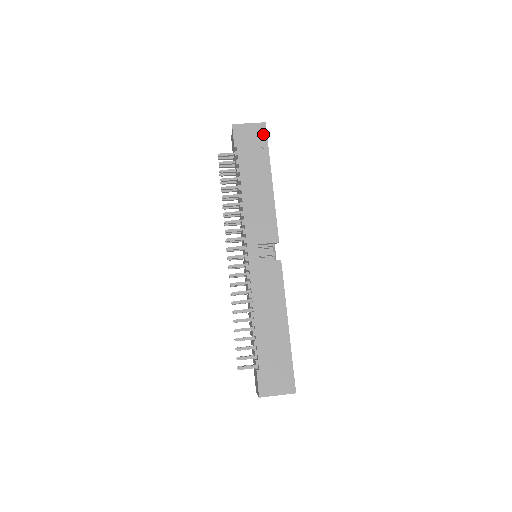
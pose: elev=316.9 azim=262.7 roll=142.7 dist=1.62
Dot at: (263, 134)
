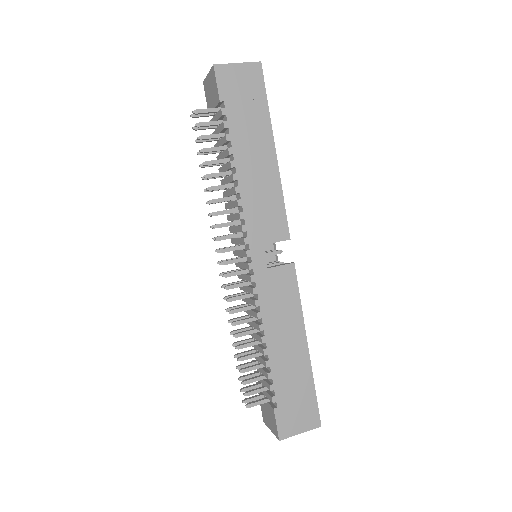
Dot at: (259, 80)
